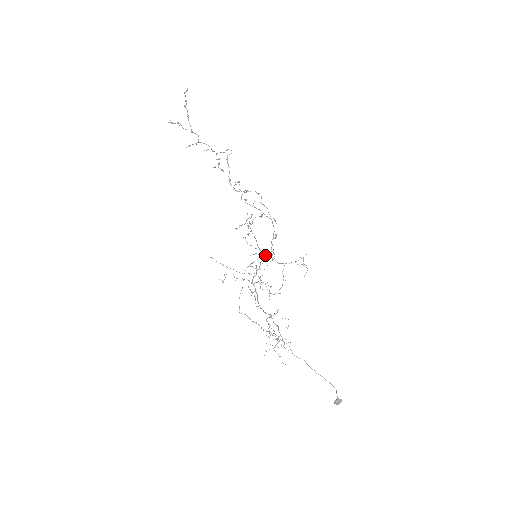
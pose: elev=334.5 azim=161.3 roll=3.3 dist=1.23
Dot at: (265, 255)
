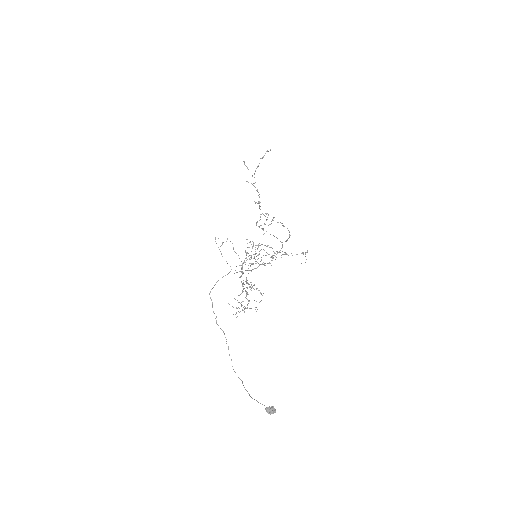
Dot at: occluded
